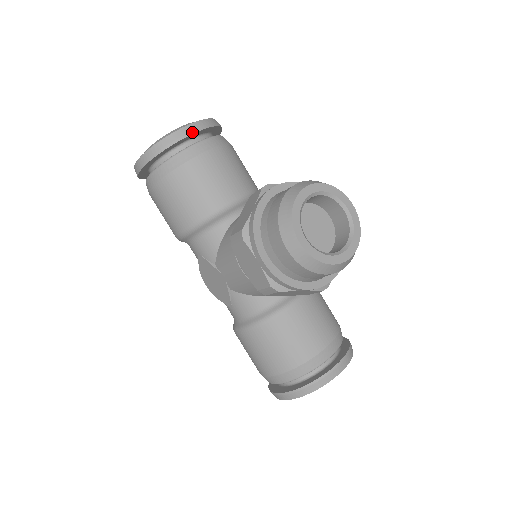
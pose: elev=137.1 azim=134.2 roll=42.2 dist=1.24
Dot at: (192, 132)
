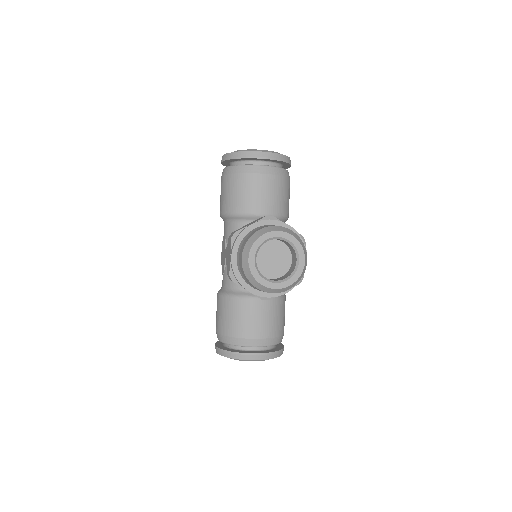
Dot at: (259, 157)
